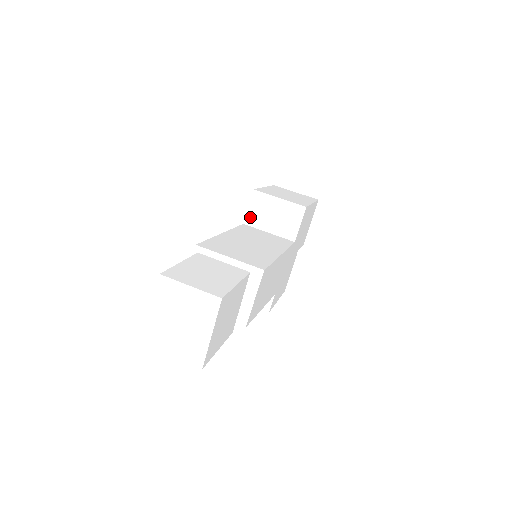
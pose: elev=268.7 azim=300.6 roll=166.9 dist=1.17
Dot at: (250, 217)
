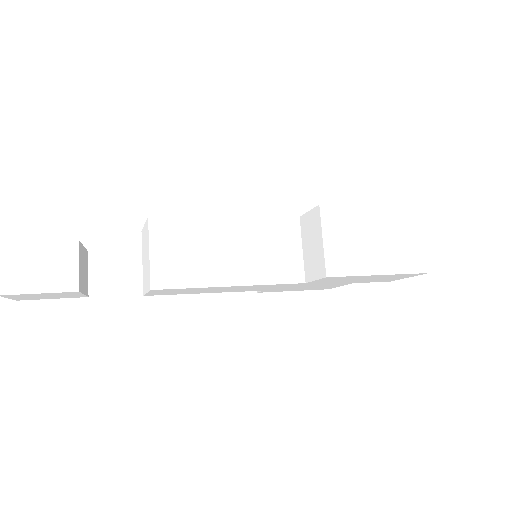
Dot at: (305, 220)
